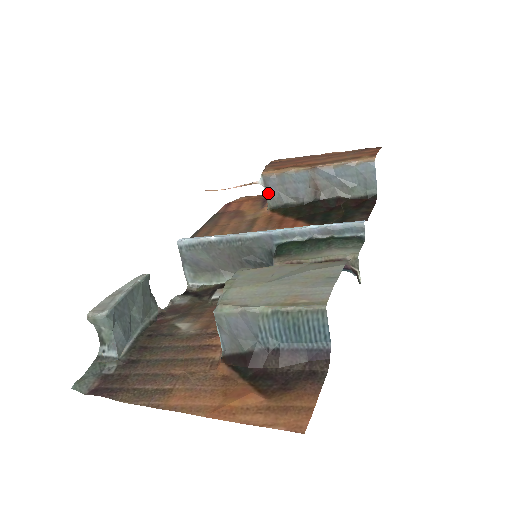
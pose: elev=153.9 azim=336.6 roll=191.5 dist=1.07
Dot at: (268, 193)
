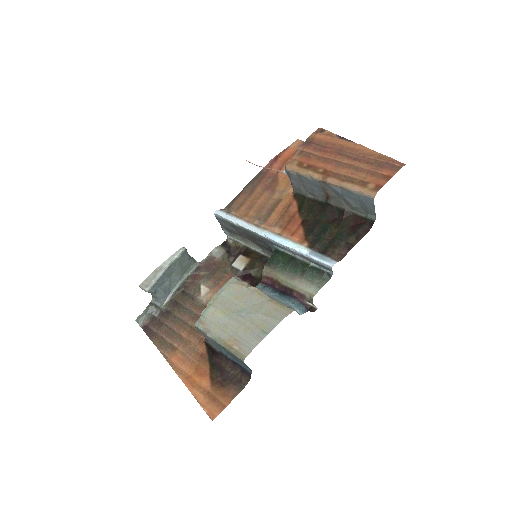
Dot at: (291, 182)
